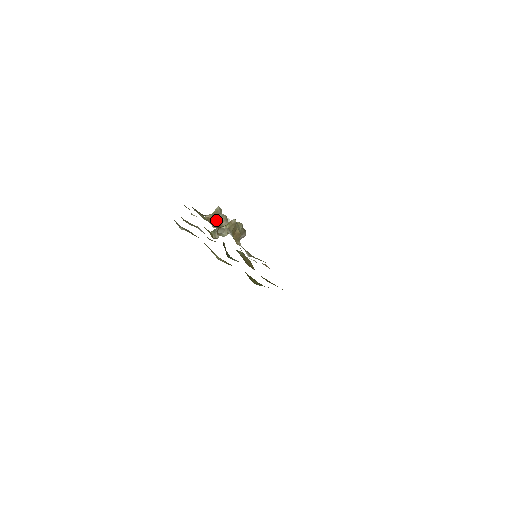
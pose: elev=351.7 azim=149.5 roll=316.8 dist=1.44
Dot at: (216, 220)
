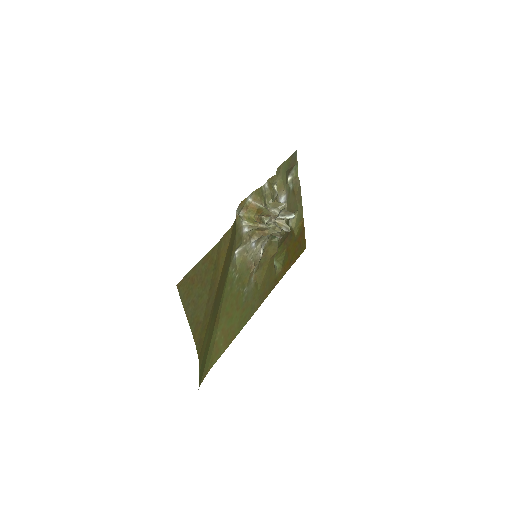
Dot at: (262, 210)
